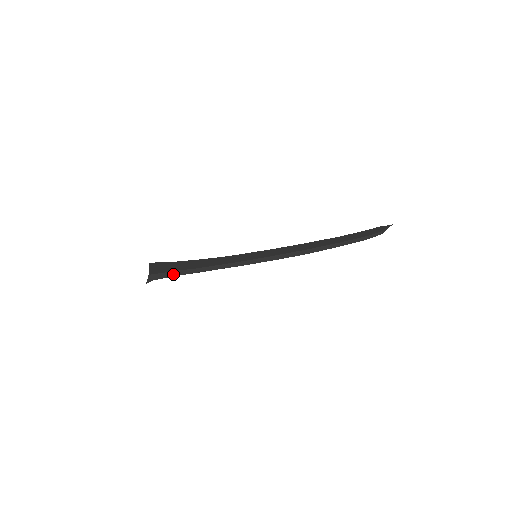
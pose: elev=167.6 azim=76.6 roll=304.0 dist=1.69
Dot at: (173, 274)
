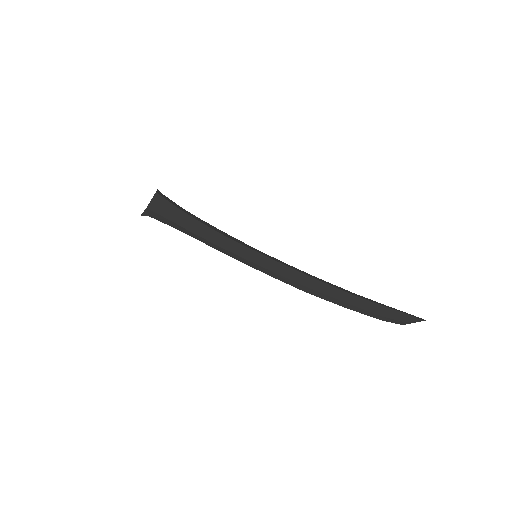
Dot at: (168, 222)
